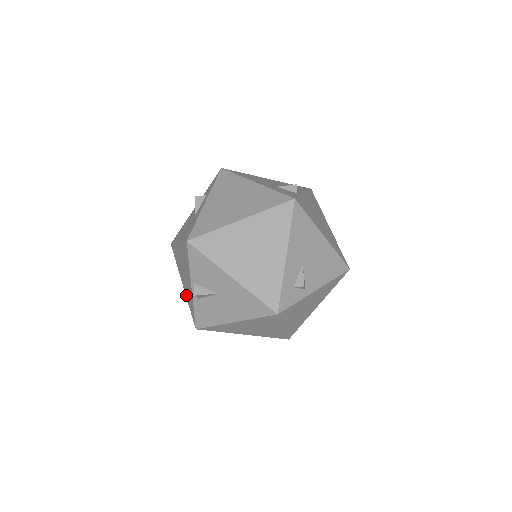
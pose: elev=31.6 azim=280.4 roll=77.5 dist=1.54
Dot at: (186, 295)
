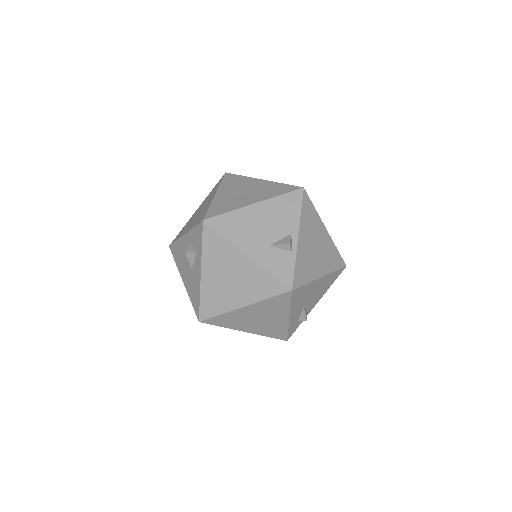
Dot at: occluded
